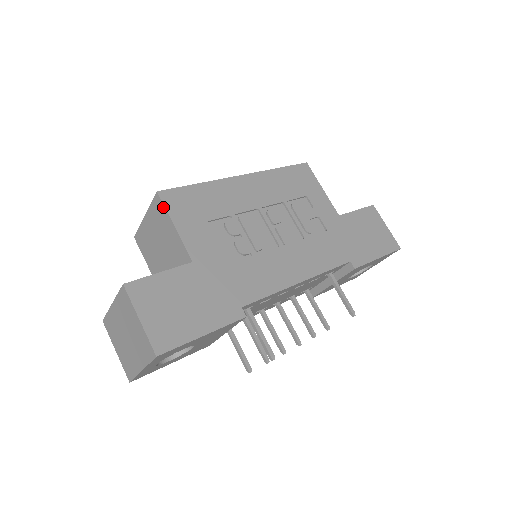
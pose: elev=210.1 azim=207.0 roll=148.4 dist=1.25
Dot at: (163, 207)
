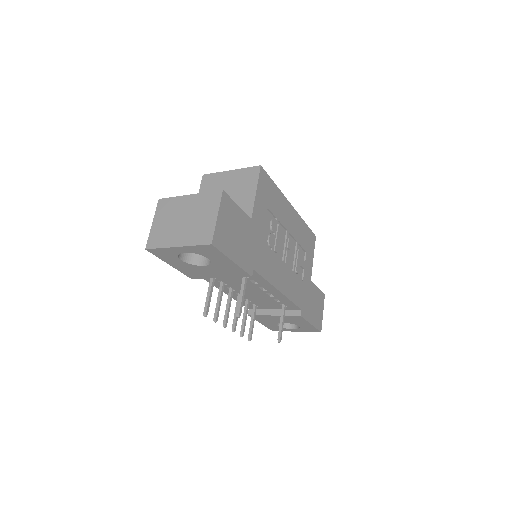
Dot at: (257, 176)
